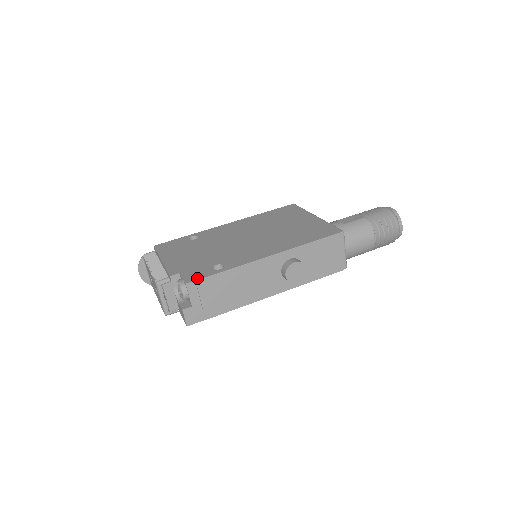
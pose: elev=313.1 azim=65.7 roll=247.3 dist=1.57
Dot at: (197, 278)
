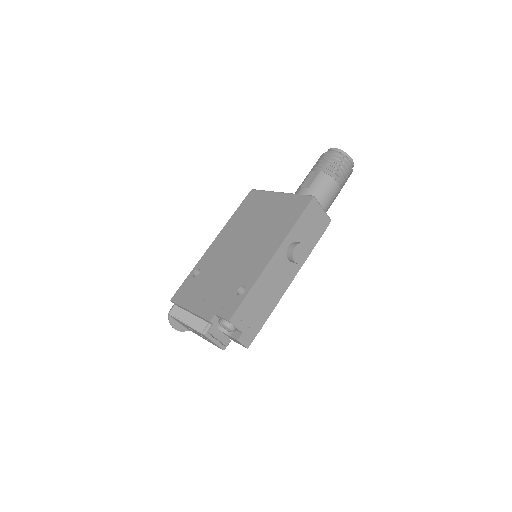
Dot at: (233, 311)
